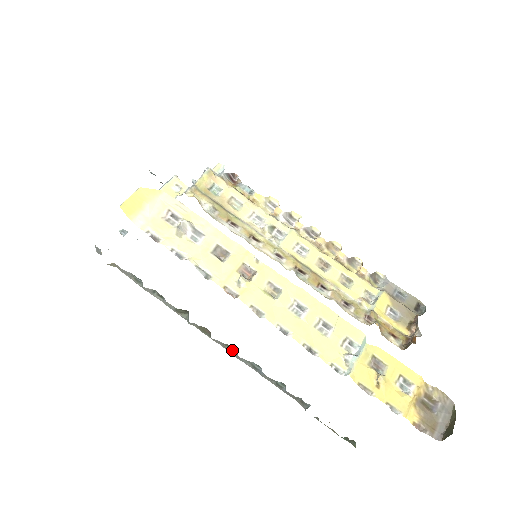
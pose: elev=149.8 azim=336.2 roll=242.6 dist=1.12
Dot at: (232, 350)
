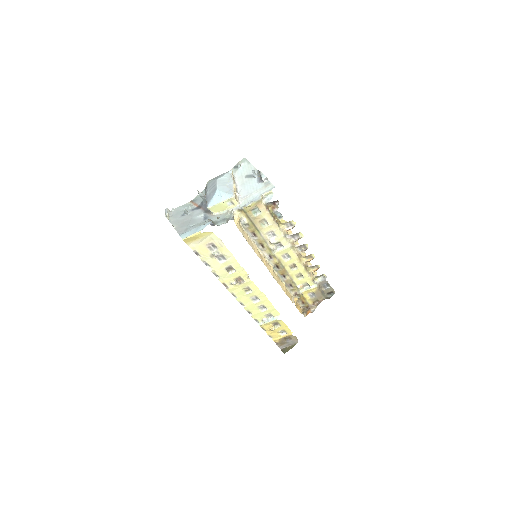
Dot at: occluded
